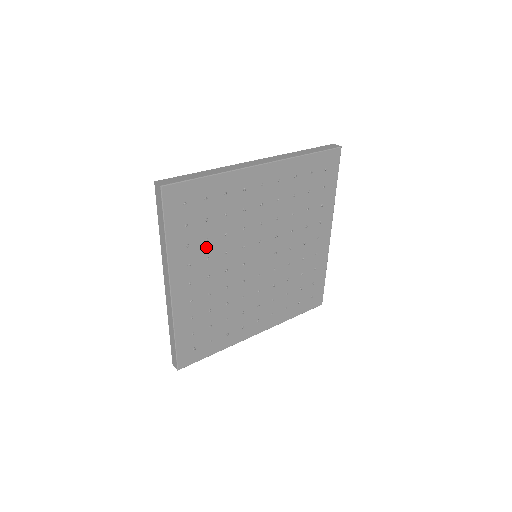
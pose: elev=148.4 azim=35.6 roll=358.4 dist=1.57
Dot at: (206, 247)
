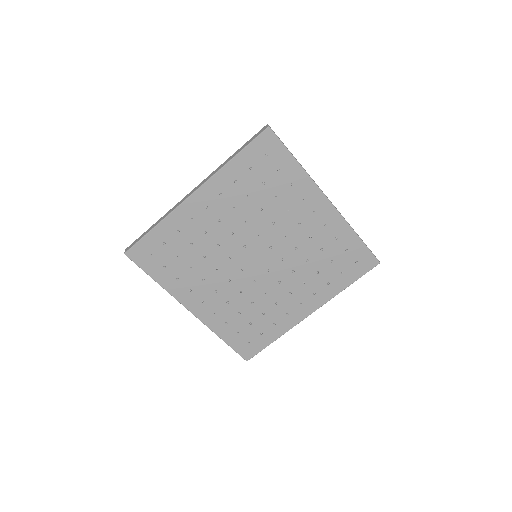
Dot at: (195, 273)
